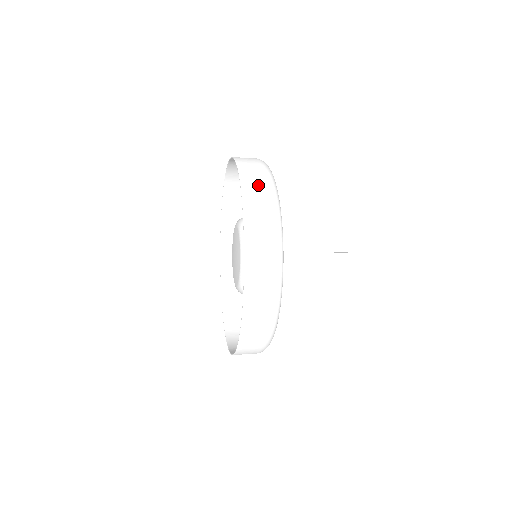
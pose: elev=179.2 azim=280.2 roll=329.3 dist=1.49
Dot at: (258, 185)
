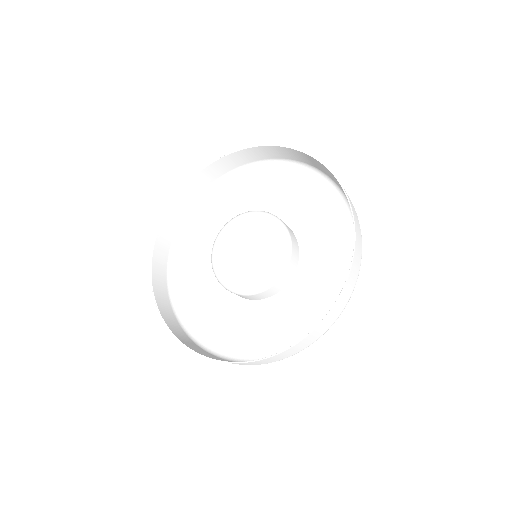
Dot at: (355, 276)
